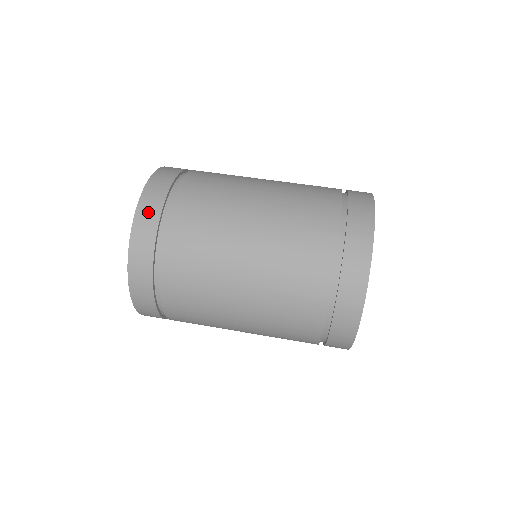
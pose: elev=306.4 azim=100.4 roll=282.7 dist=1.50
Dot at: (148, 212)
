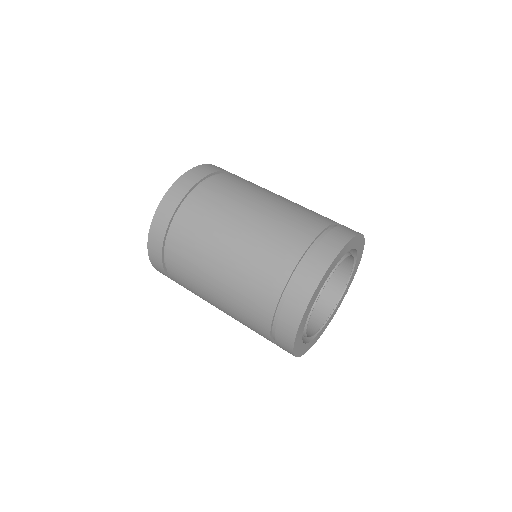
Dot at: (188, 180)
